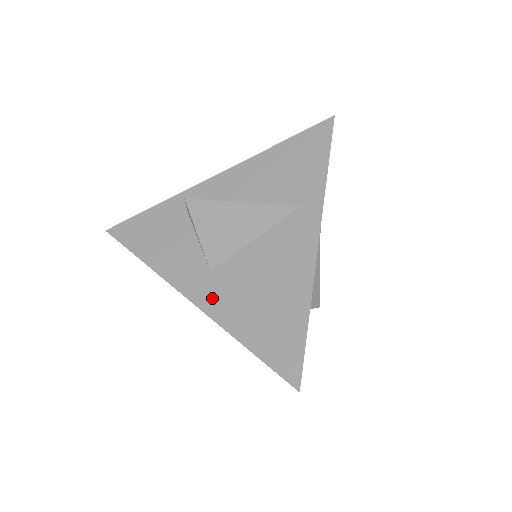
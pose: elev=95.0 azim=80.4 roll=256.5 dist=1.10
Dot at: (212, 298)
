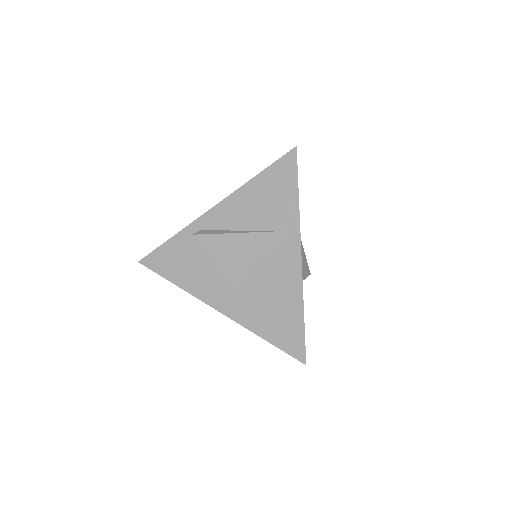
Dot at: (233, 308)
